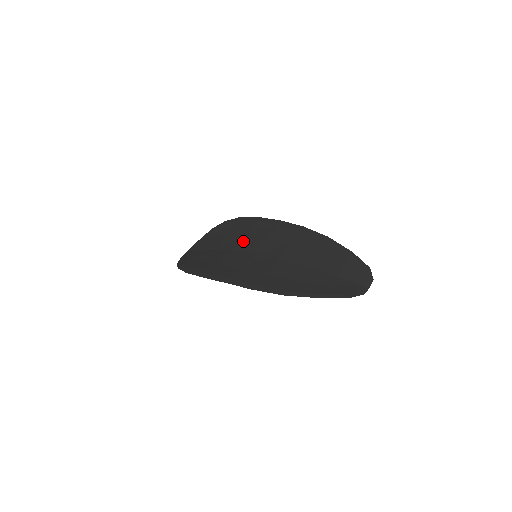
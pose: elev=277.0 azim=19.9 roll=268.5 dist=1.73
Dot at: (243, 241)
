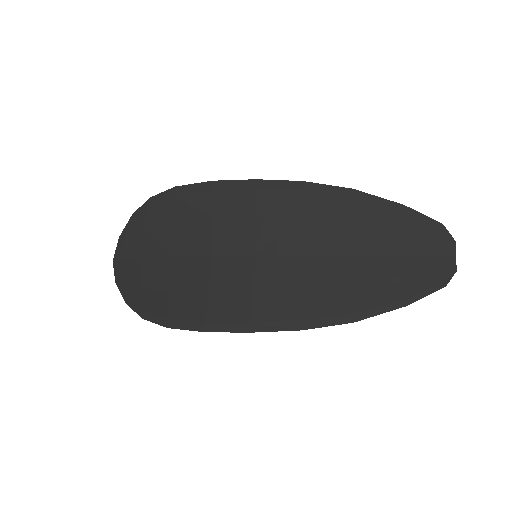
Dot at: (216, 235)
